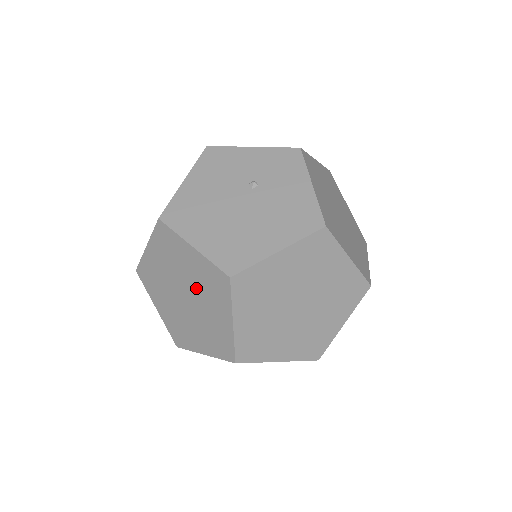
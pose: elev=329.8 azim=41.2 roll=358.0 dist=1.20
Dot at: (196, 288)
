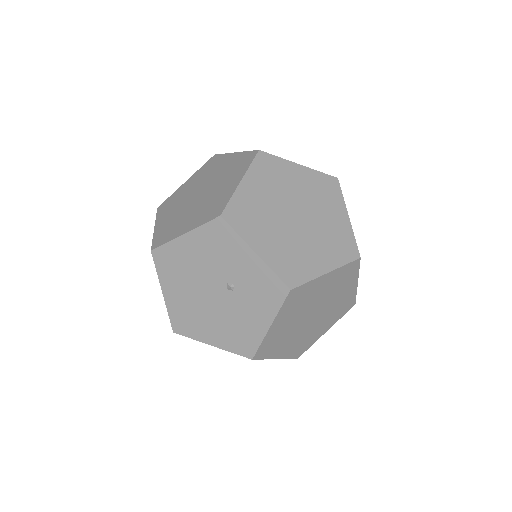
Dot at: occluded
